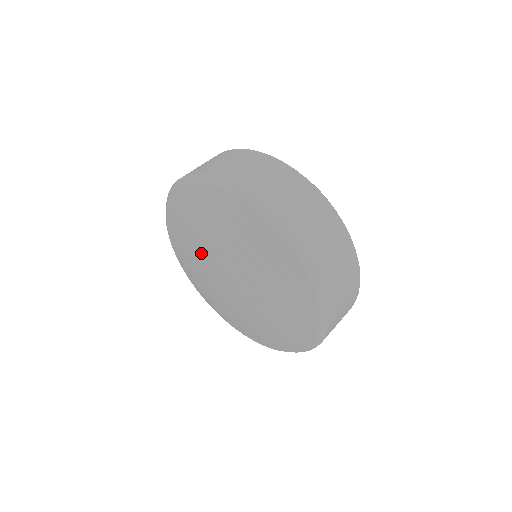
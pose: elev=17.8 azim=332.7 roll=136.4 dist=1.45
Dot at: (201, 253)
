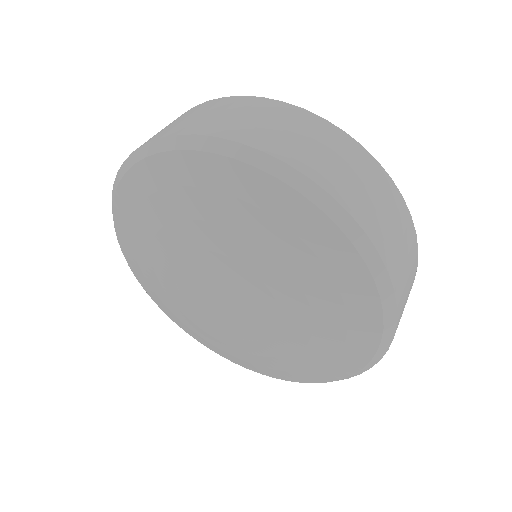
Dot at: (181, 261)
